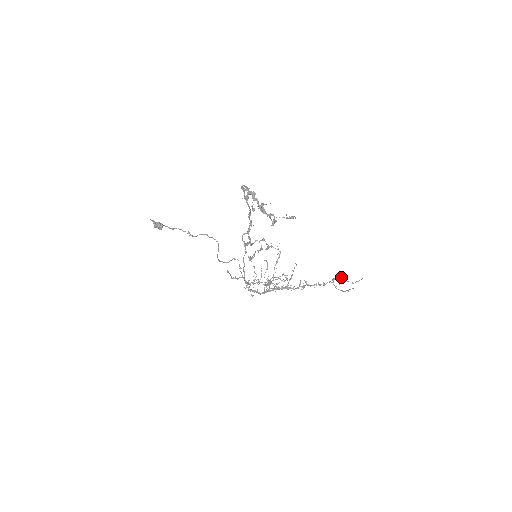
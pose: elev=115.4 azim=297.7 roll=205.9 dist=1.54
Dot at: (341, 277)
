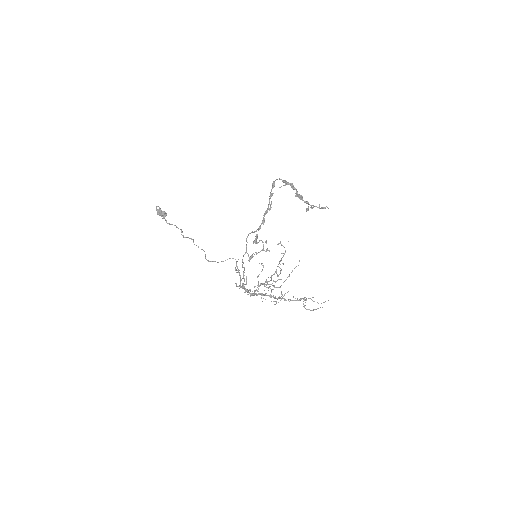
Dot at: (309, 298)
